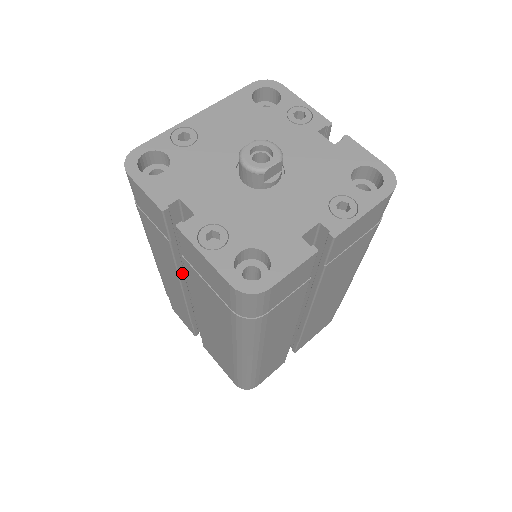
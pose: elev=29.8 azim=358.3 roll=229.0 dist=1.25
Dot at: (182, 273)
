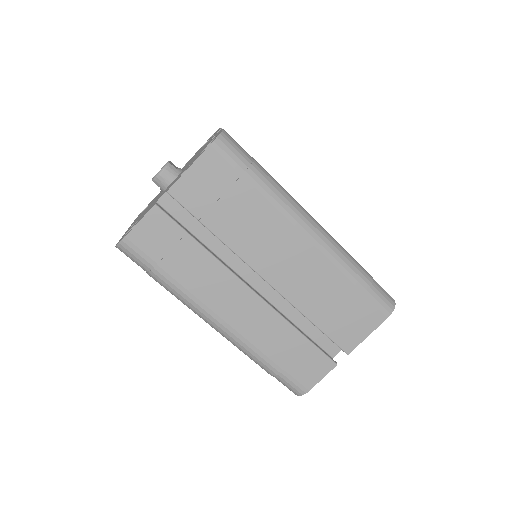
Dot at: (231, 270)
